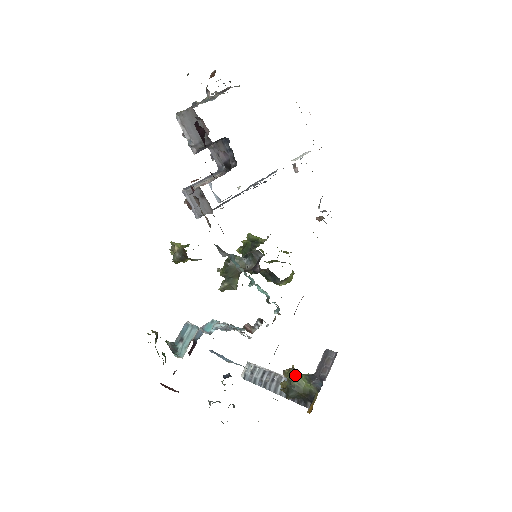
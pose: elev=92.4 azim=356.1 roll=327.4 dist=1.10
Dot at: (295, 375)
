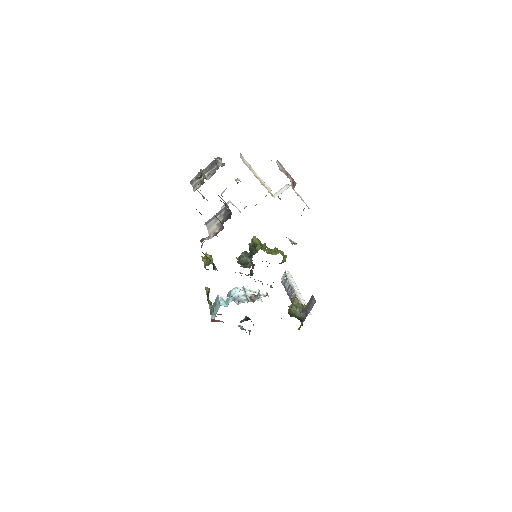
Dot at: (293, 308)
